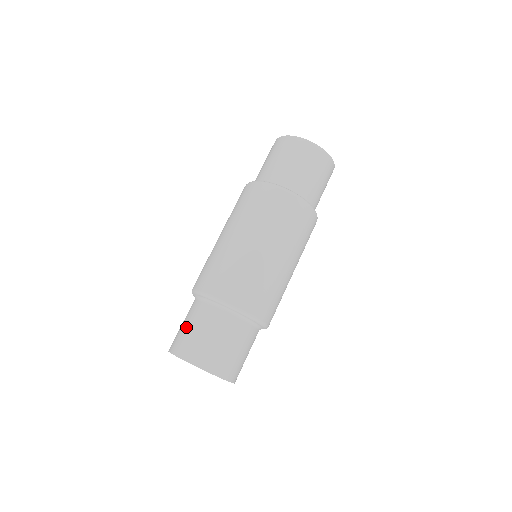
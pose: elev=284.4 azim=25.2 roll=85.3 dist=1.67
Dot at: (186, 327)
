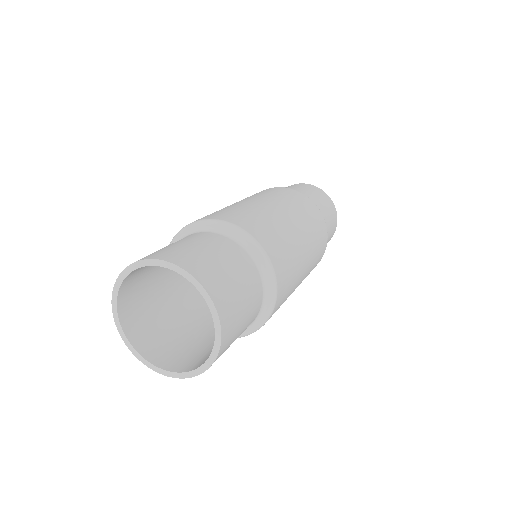
Dot at: occluded
